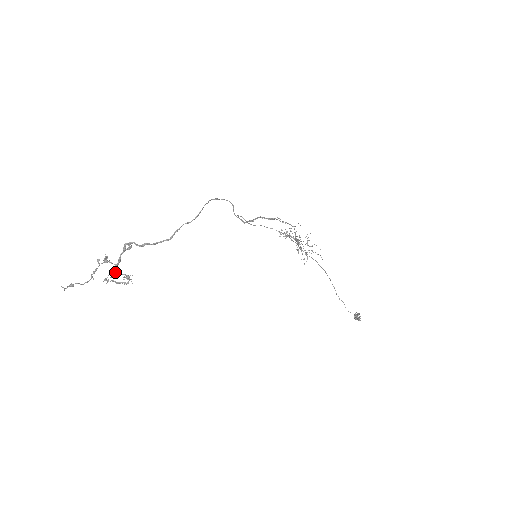
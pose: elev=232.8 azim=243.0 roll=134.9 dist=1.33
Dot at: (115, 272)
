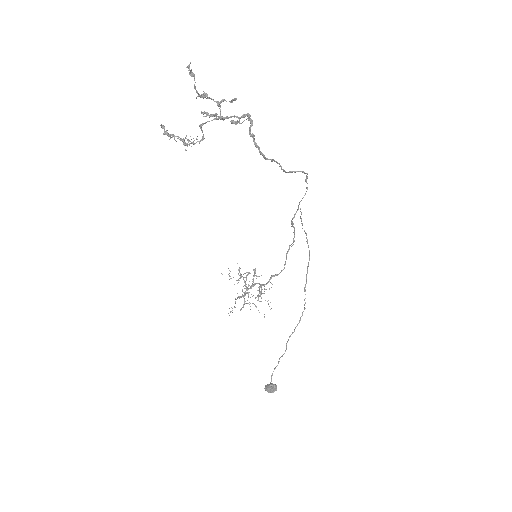
Dot at: (211, 120)
